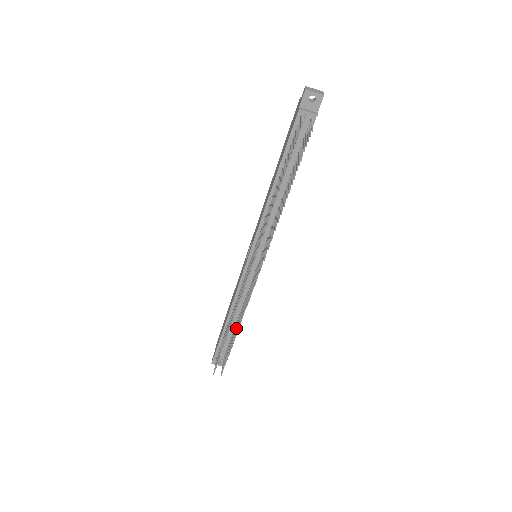
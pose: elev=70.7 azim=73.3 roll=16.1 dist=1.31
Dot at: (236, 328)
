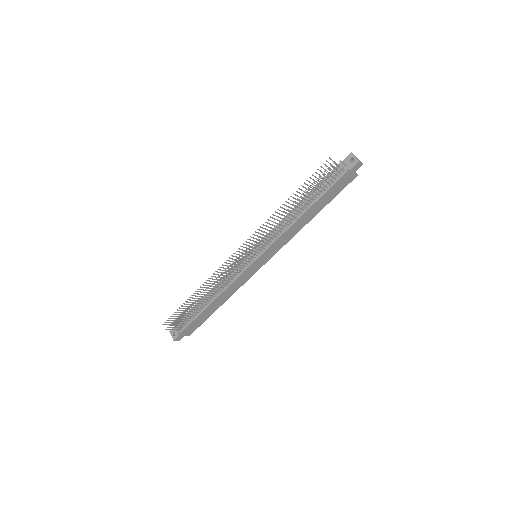
Dot at: (204, 299)
